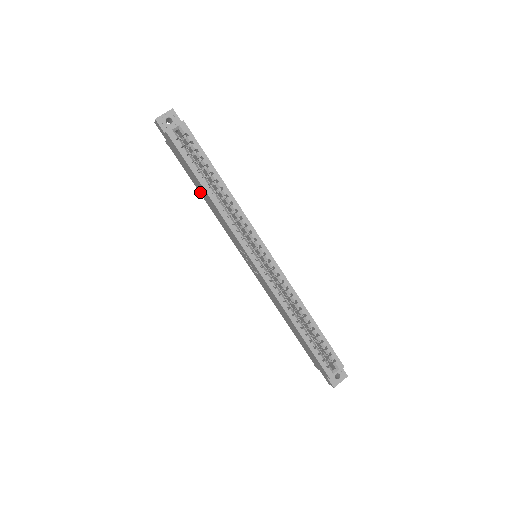
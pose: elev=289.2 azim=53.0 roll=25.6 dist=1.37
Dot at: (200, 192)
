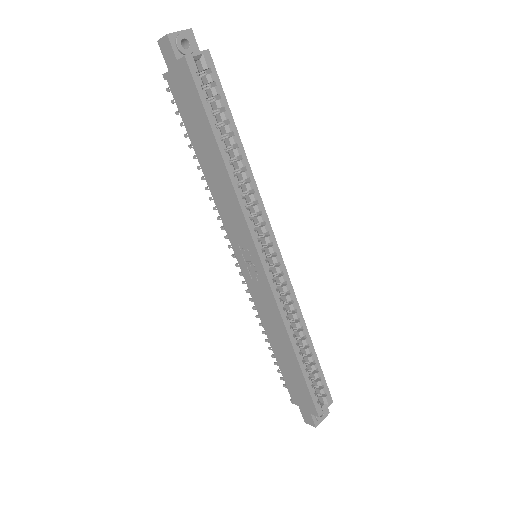
Dot at: (200, 157)
